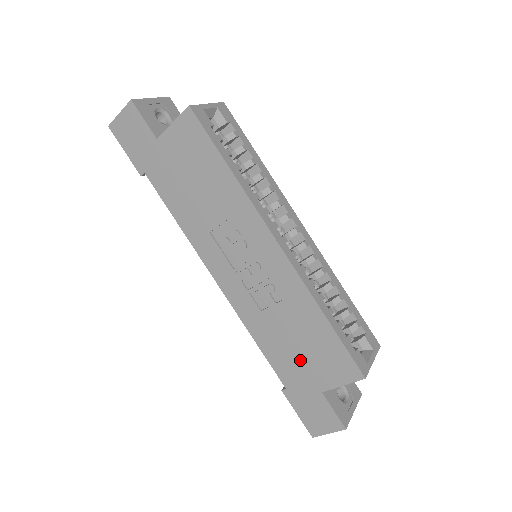
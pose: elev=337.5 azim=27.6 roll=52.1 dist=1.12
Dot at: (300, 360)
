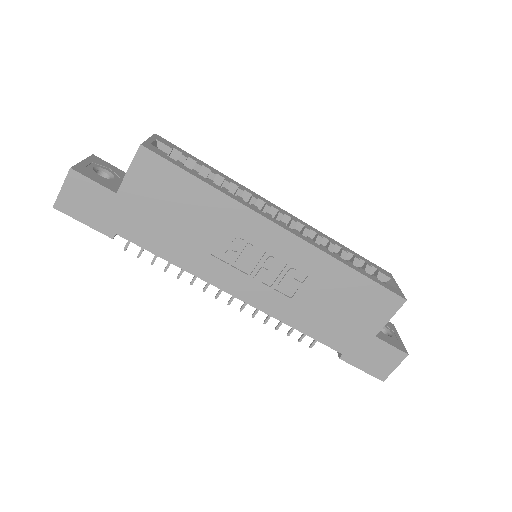
Dot at: (345, 320)
